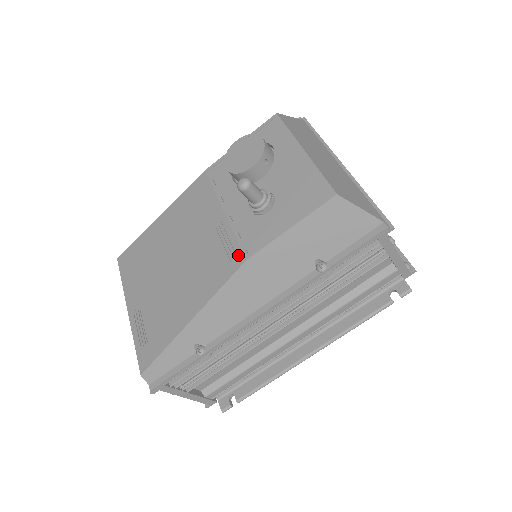
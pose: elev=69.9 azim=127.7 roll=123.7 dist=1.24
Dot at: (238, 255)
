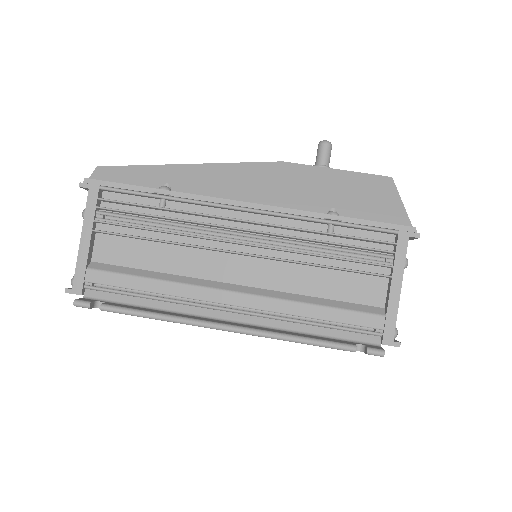
Dot at: occluded
